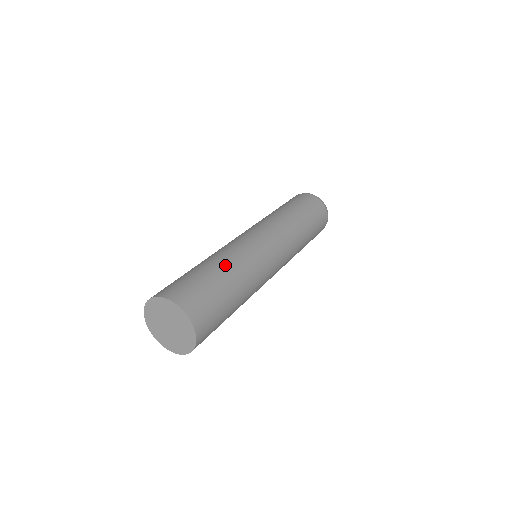
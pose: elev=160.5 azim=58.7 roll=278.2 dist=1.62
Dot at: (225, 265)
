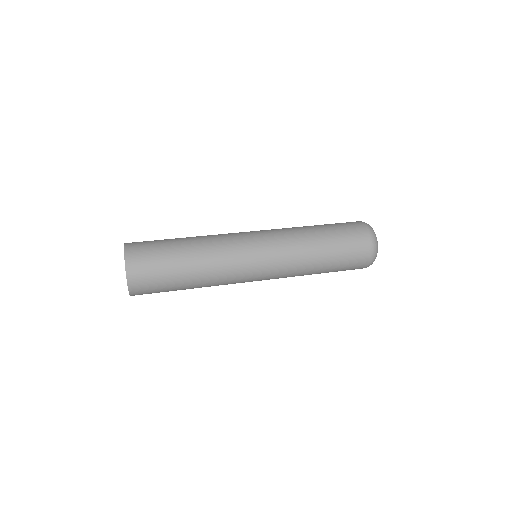
Dot at: (195, 258)
